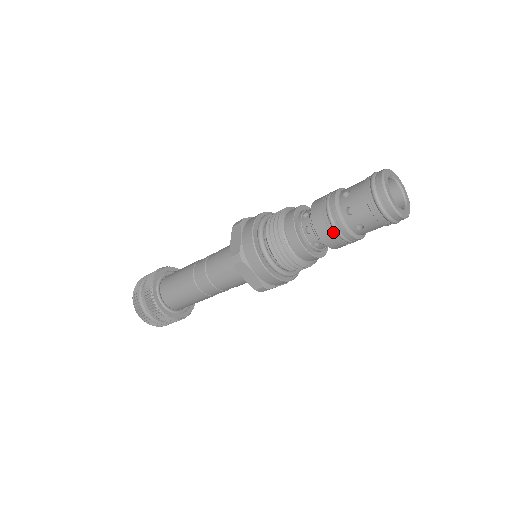
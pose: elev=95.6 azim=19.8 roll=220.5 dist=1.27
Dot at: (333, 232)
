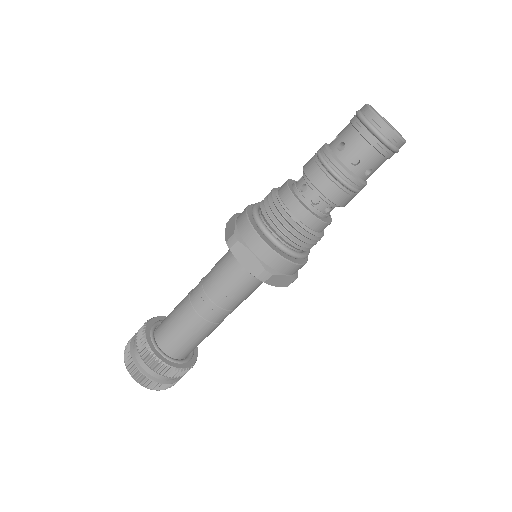
Dot at: (329, 175)
